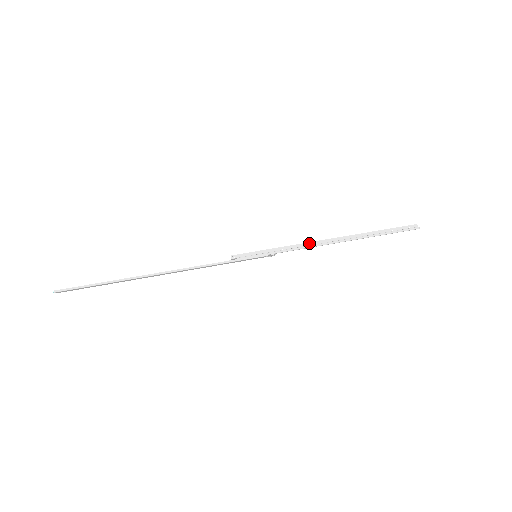
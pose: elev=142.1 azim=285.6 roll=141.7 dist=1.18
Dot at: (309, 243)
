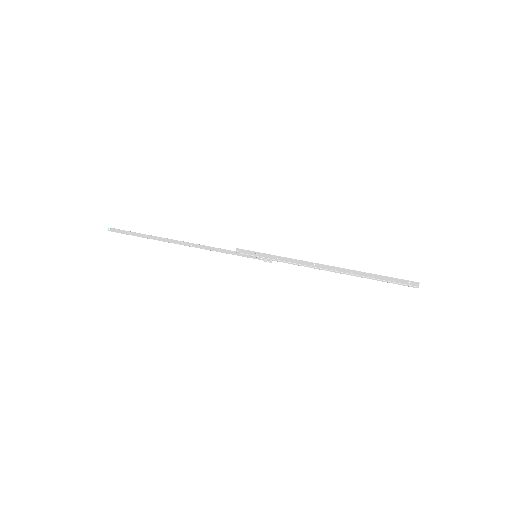
Dot at: (305, 262)
